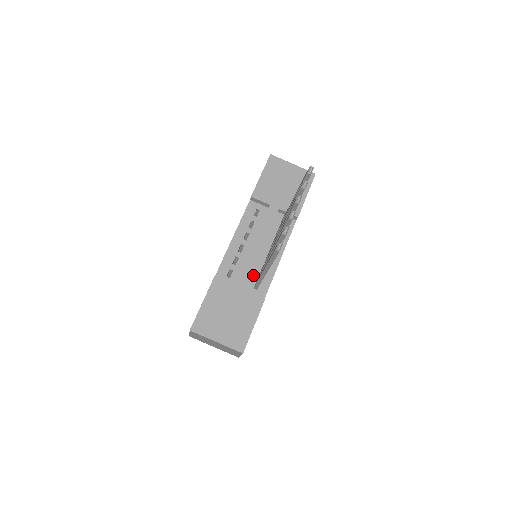
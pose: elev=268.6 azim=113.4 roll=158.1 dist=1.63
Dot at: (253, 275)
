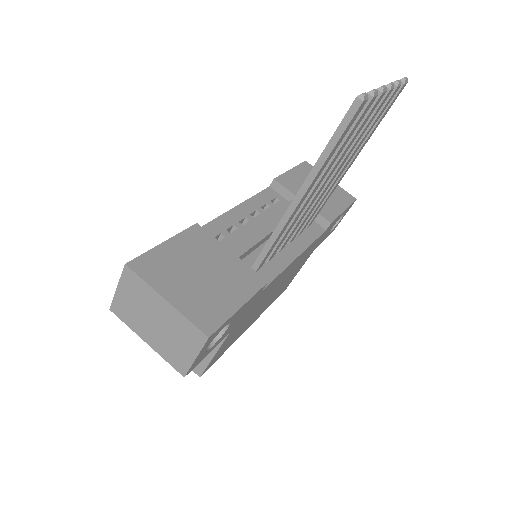
Dot at: (253, 255)
